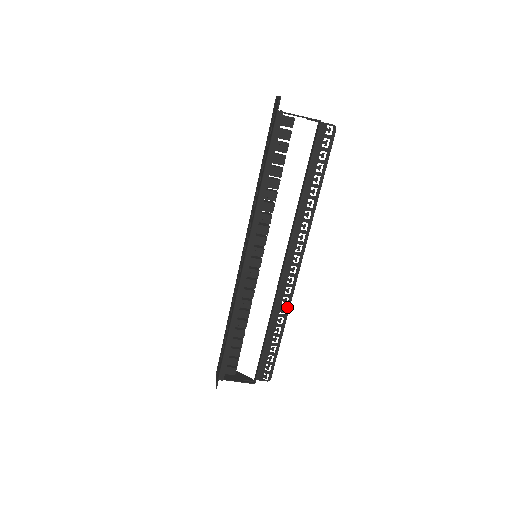
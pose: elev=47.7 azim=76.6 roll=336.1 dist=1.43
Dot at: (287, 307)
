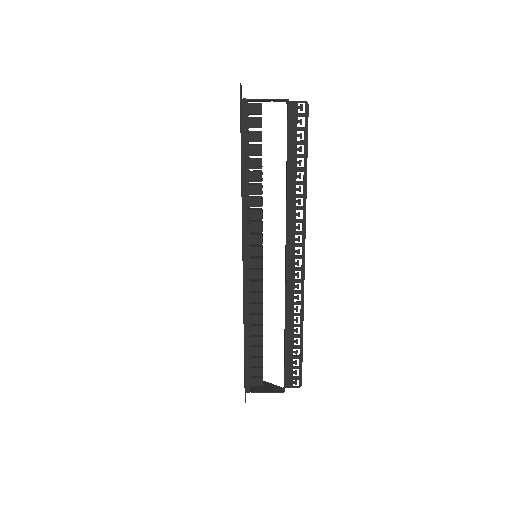
Dot at: (301, 304)
